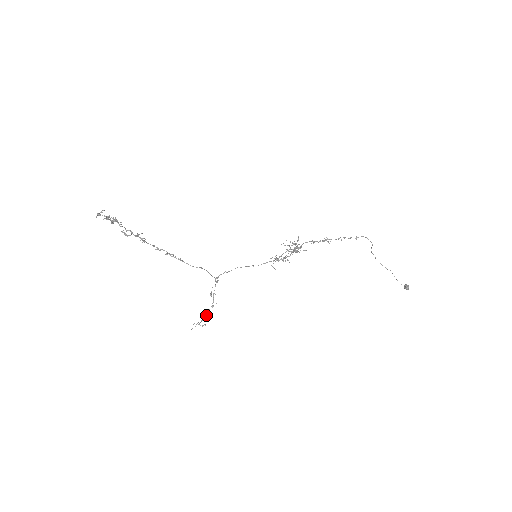
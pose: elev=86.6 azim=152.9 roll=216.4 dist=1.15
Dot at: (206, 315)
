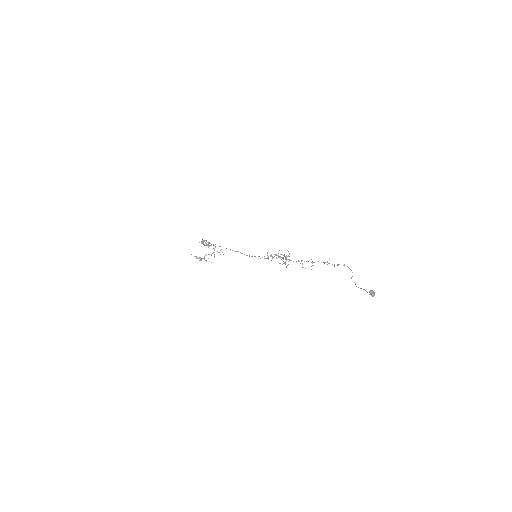
Dot at: (203, 258)
